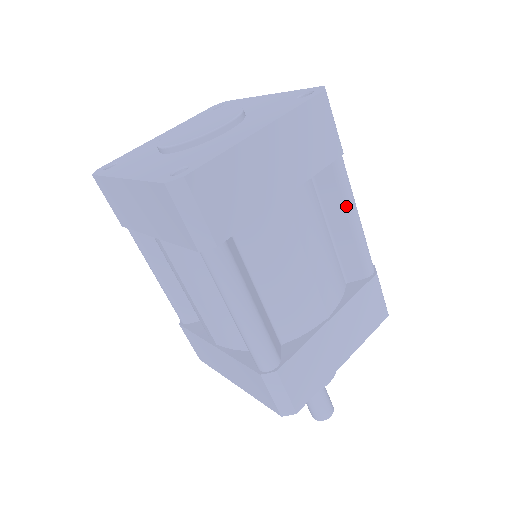
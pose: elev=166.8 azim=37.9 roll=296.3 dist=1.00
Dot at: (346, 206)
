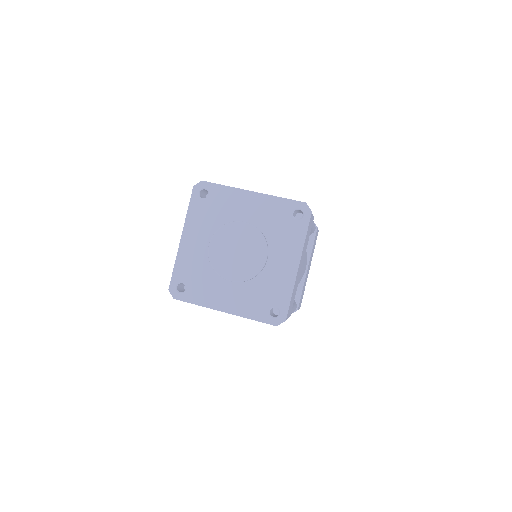
Dot at: occluded
